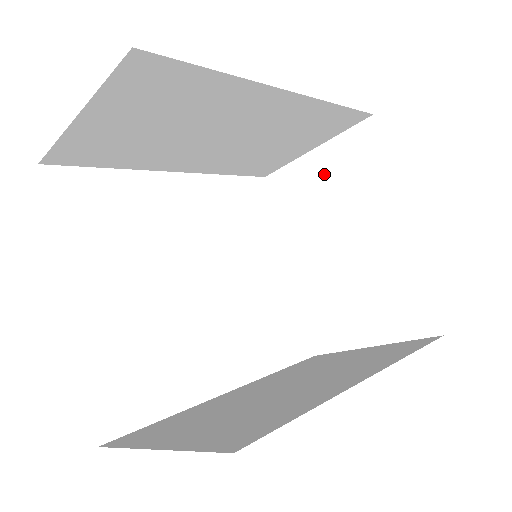
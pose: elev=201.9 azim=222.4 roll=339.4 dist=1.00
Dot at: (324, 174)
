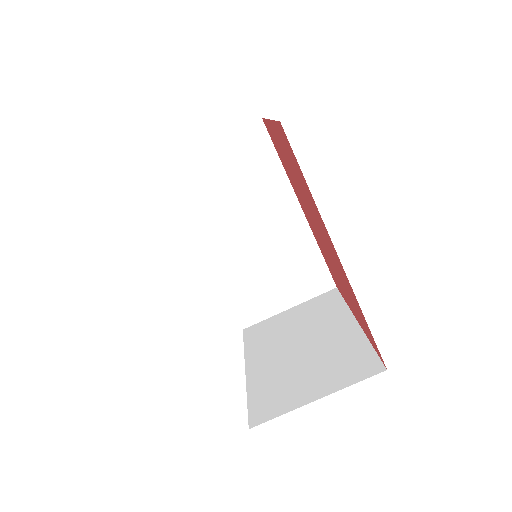
Dot at: (295, 317)
